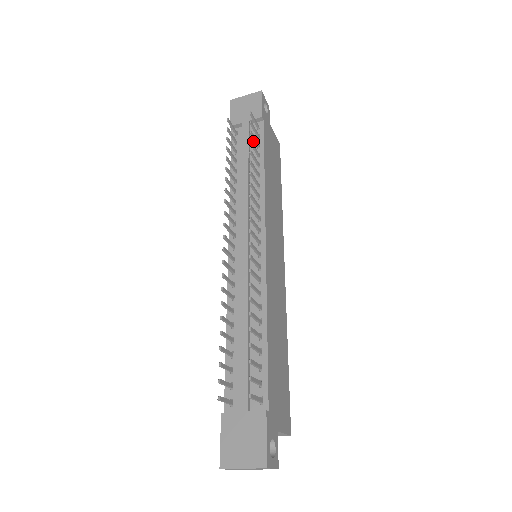
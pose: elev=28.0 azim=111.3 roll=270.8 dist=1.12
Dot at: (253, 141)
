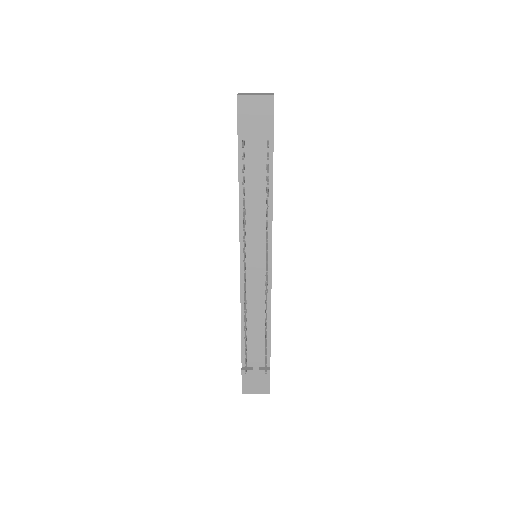
Dot at: (262, 159)
